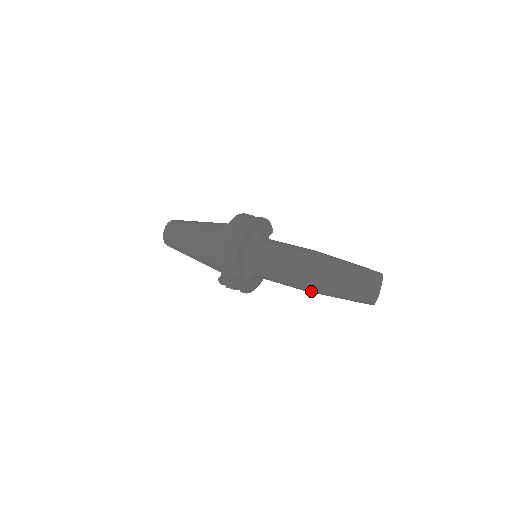
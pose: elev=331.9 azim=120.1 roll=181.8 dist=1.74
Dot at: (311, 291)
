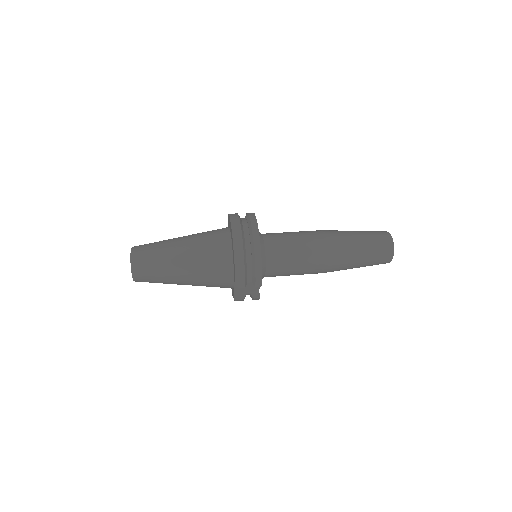
Dot at: occluded
